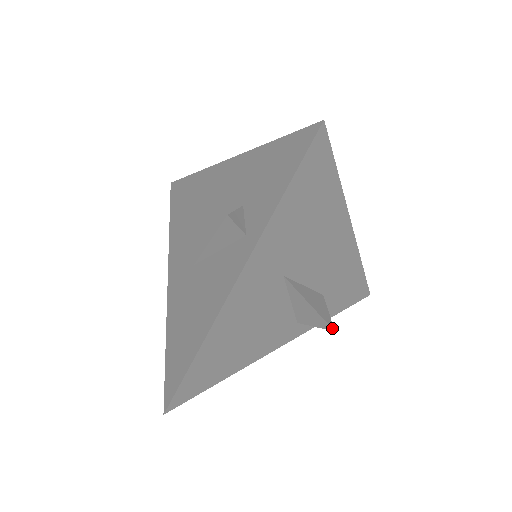
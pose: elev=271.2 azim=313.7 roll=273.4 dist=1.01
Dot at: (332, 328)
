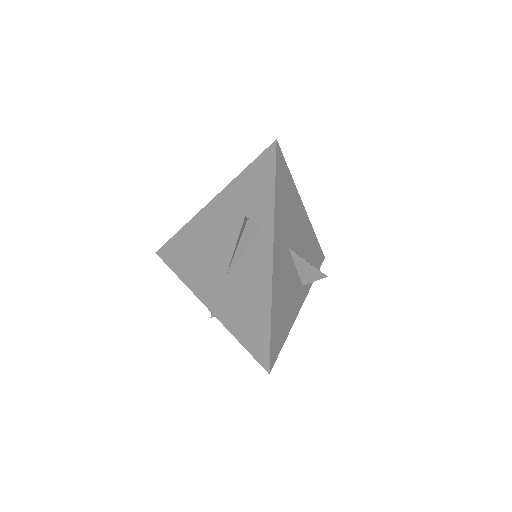
Dot at: (326, 275)
